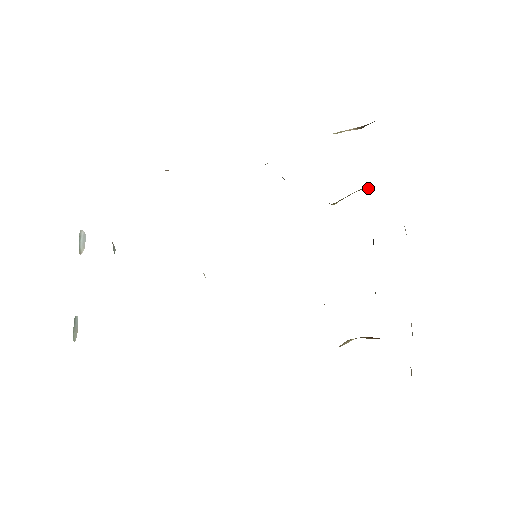
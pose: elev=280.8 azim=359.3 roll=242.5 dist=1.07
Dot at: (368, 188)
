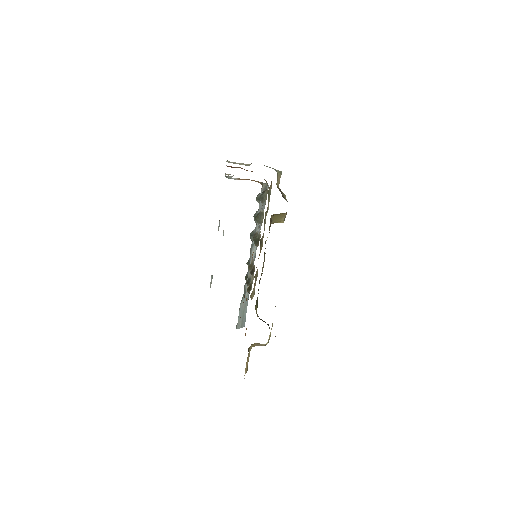
Dot at: occluded
